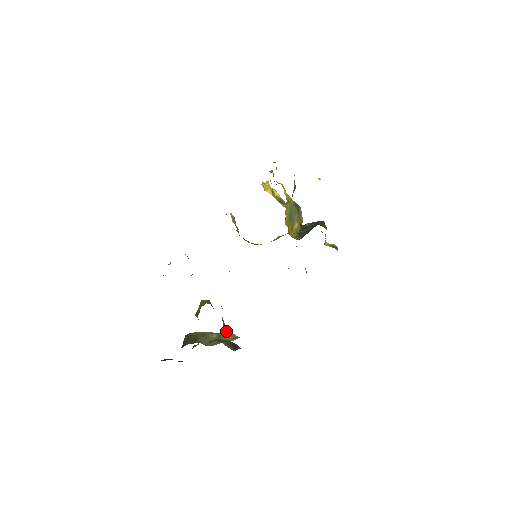
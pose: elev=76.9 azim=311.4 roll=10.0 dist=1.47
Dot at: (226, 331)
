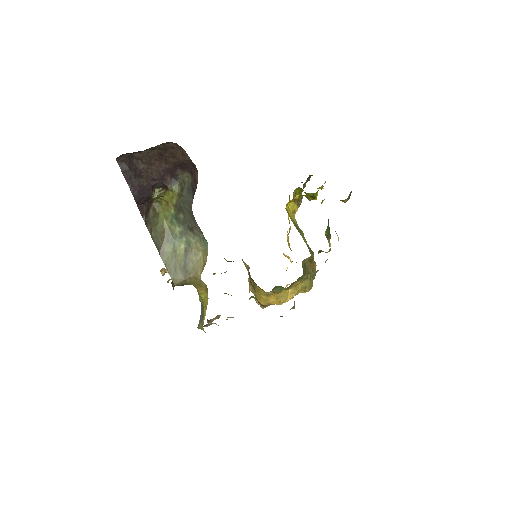
Dot at: (201, 320)
